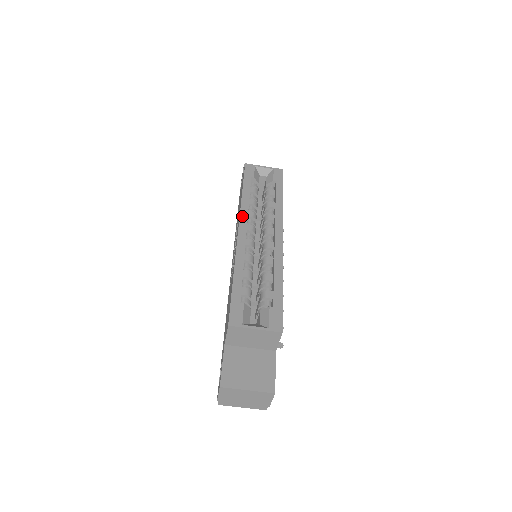
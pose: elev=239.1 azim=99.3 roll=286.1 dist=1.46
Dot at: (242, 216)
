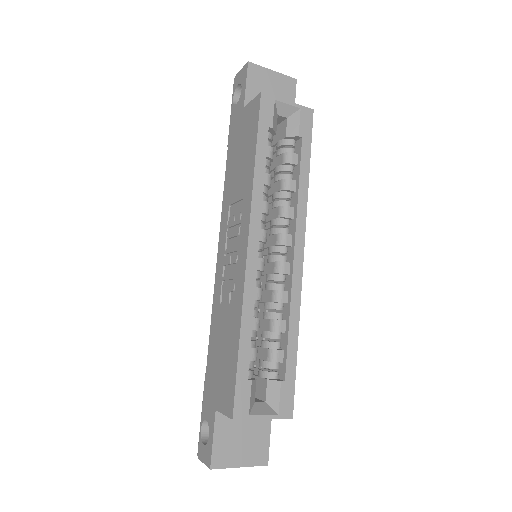
Dot at: (253, 217)
